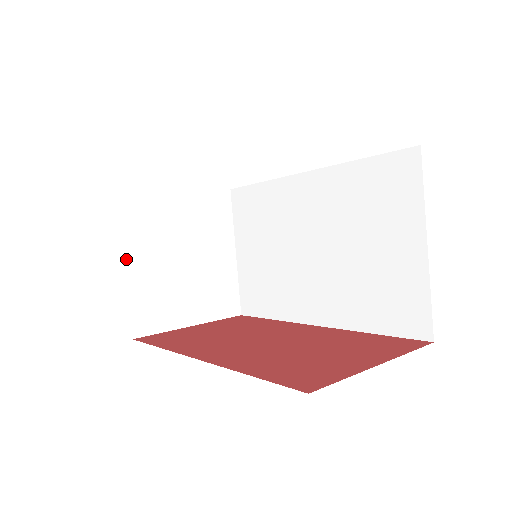
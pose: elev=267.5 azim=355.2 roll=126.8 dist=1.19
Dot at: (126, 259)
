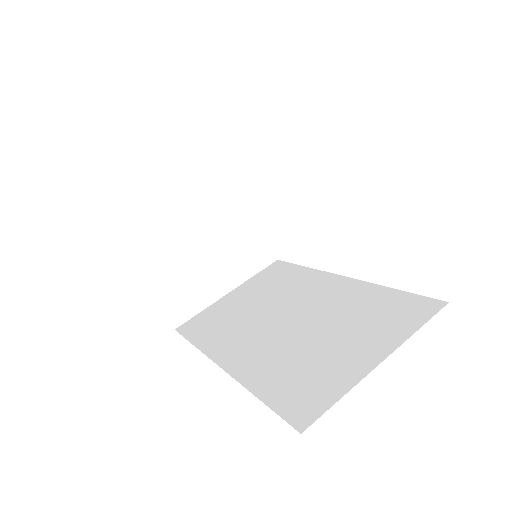
Dot at: (179, 186)
